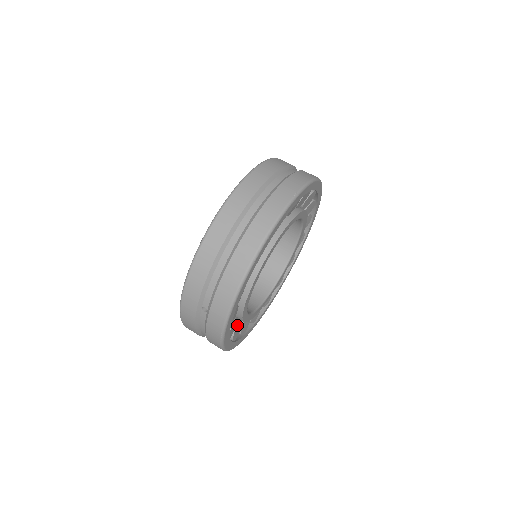
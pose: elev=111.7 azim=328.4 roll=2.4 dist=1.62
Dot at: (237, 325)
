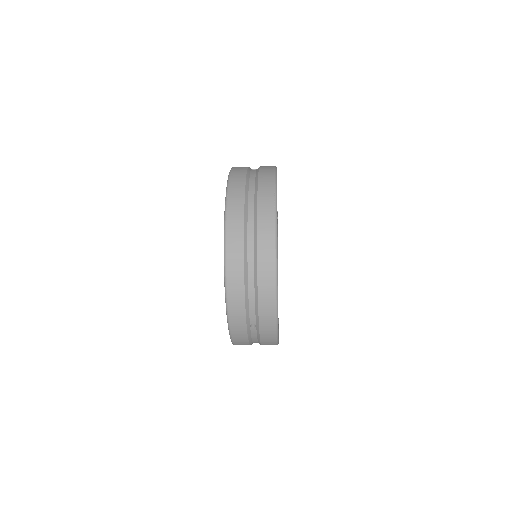
Dot at: occluded
